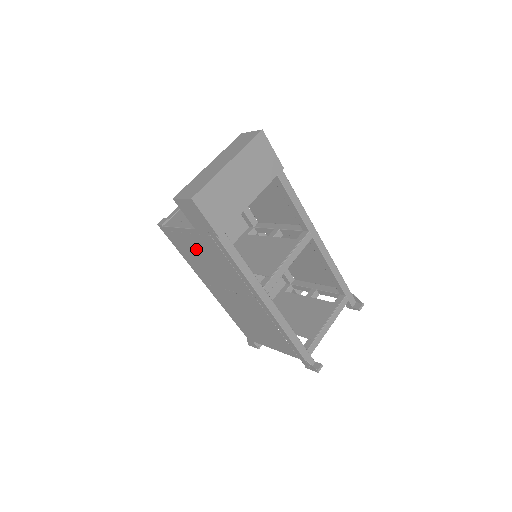
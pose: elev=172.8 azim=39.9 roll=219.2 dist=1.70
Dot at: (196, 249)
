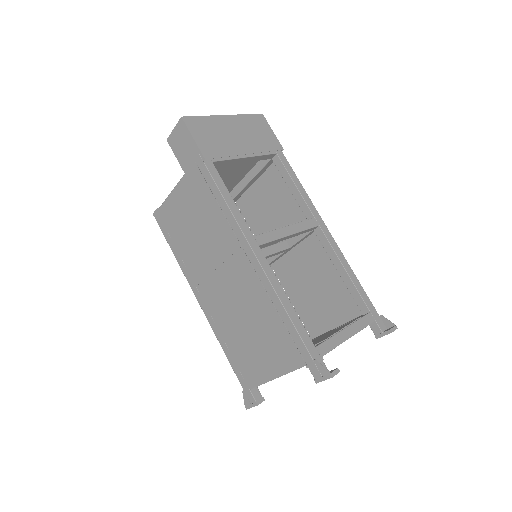
Dot at: (185, 217)
